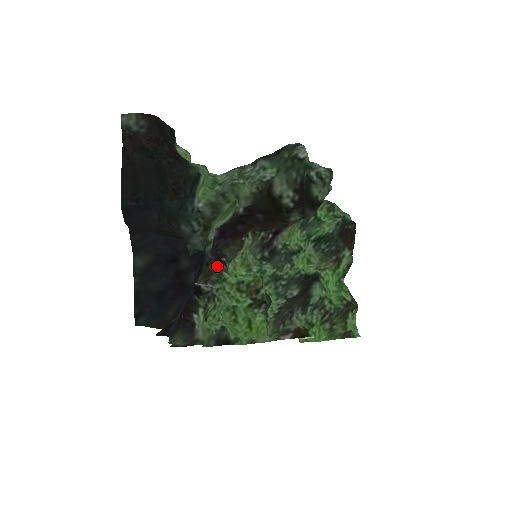
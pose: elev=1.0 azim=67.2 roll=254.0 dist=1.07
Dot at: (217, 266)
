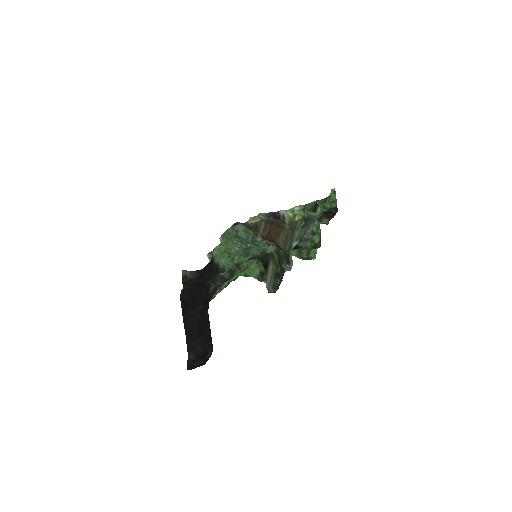
Dot at: occluded
